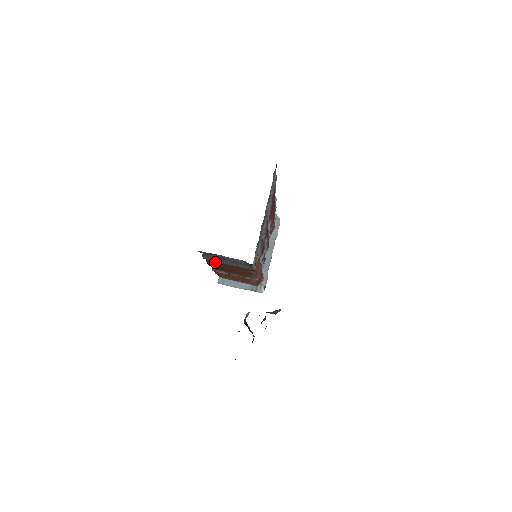
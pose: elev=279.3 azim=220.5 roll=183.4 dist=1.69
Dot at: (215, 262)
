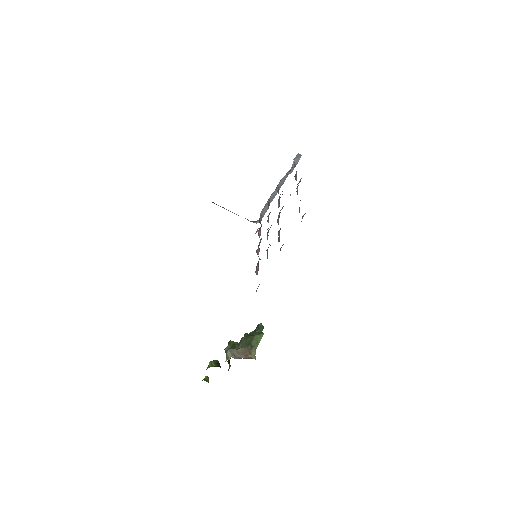
Dot at: occluded
